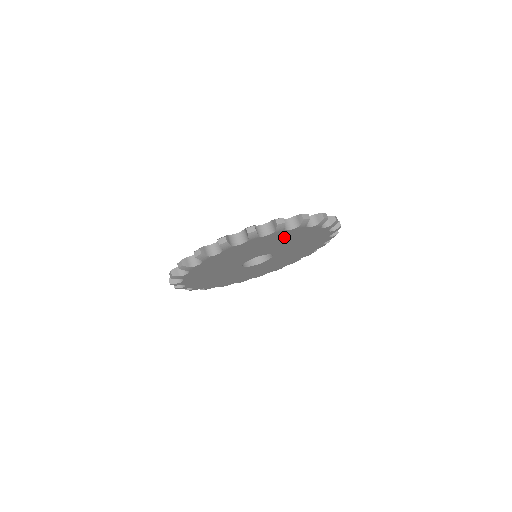
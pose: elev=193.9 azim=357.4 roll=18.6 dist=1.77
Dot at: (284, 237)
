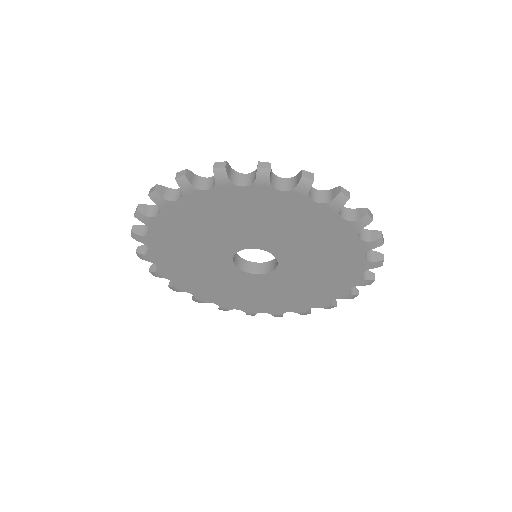
Dot at: (279, 211)
